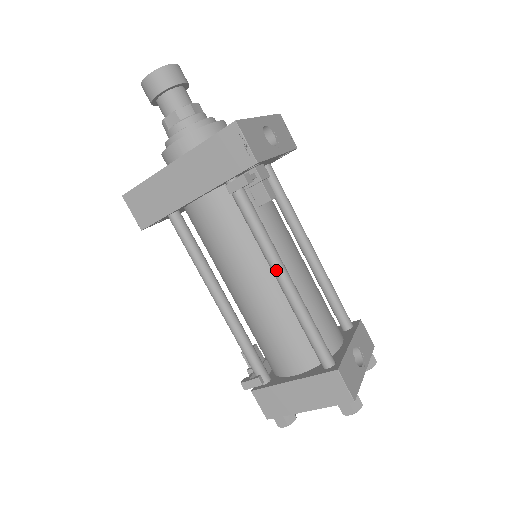
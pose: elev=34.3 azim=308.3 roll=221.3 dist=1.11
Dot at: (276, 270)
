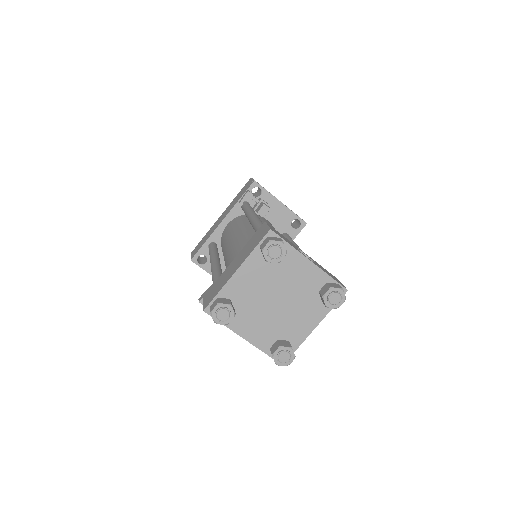
Dot at: (250, 215)
